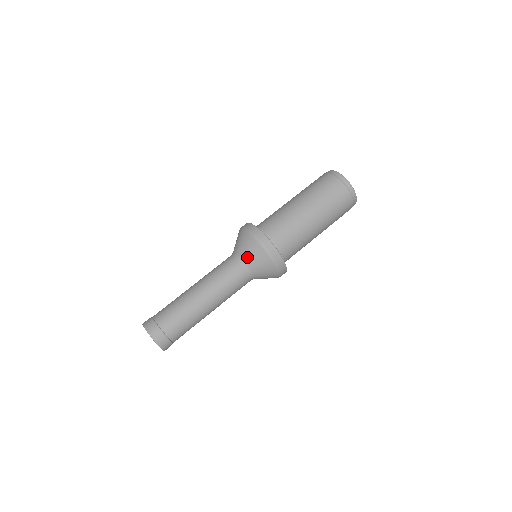
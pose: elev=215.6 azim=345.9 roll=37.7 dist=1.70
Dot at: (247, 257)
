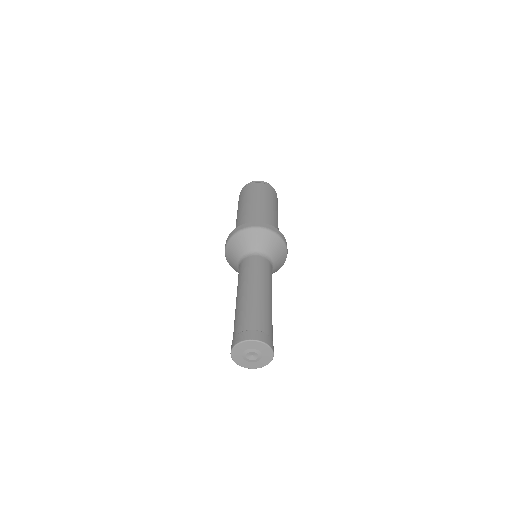
Dot at: (258, 246)
